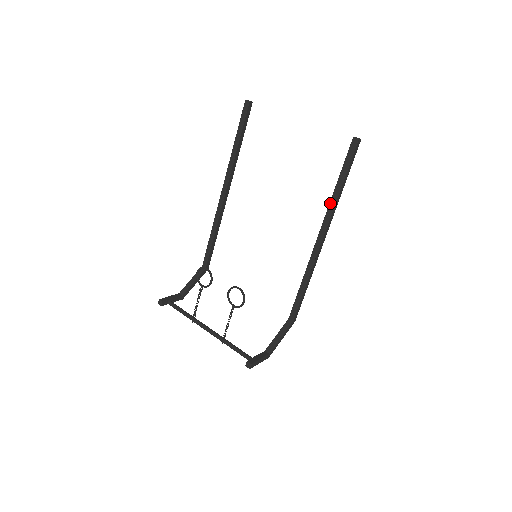
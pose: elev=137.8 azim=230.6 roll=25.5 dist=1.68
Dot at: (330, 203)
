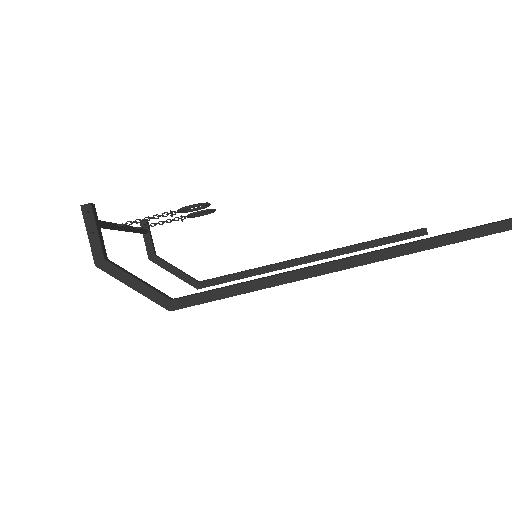
Dot at: (403, 244)
